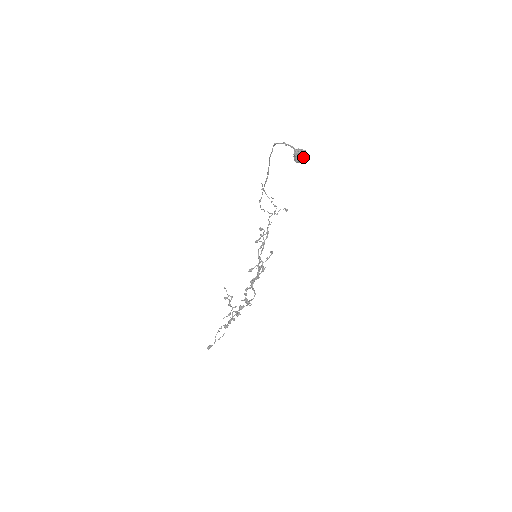
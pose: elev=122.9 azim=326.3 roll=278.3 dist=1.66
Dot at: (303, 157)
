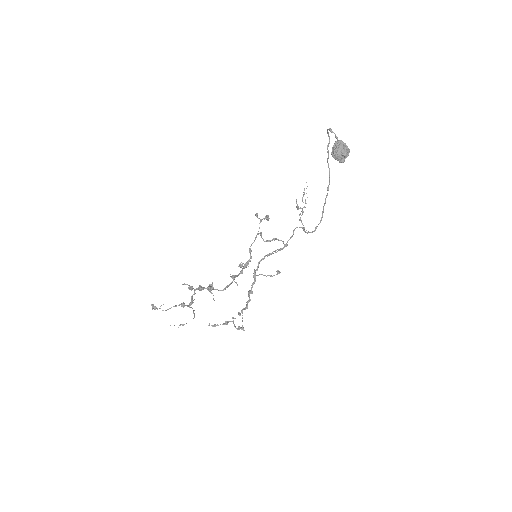
Dot at: (340, 151)
